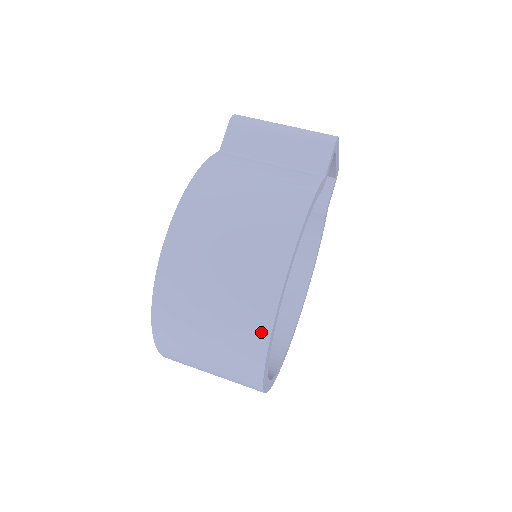
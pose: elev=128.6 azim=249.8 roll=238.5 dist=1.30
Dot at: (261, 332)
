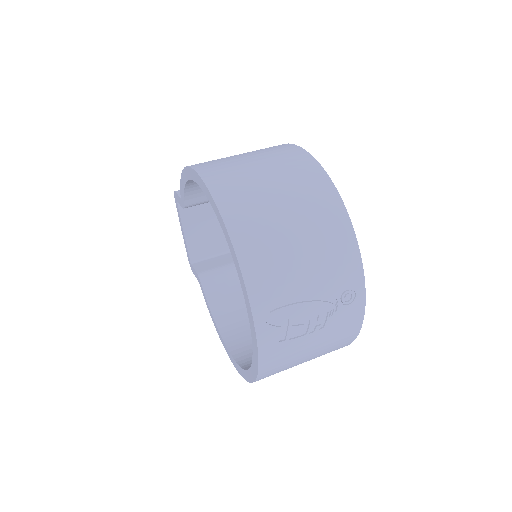
Dot at: (316, 171)
